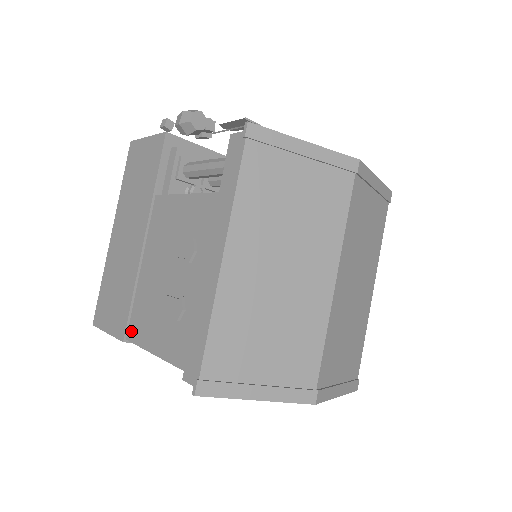
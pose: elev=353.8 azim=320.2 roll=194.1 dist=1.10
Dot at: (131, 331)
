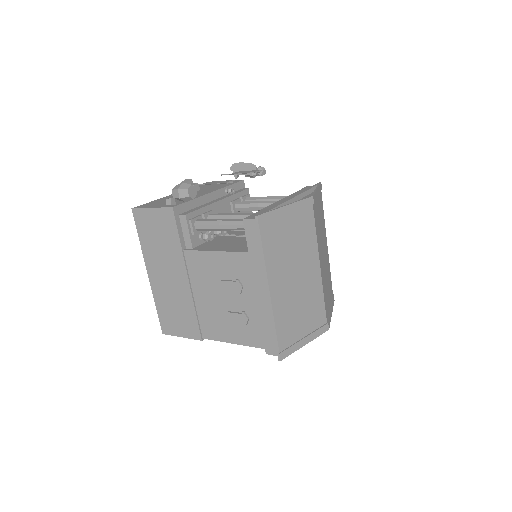
Dot at: (205, 333)
